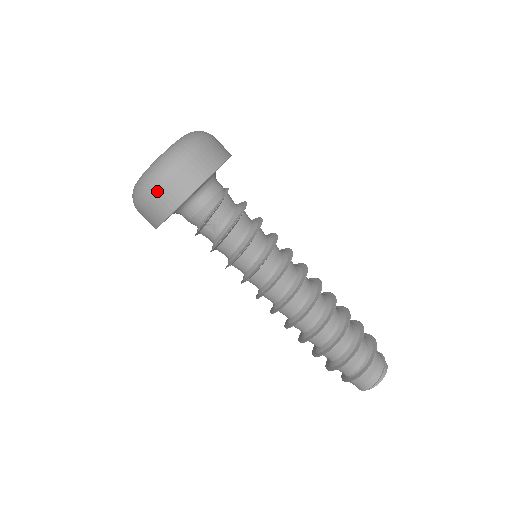
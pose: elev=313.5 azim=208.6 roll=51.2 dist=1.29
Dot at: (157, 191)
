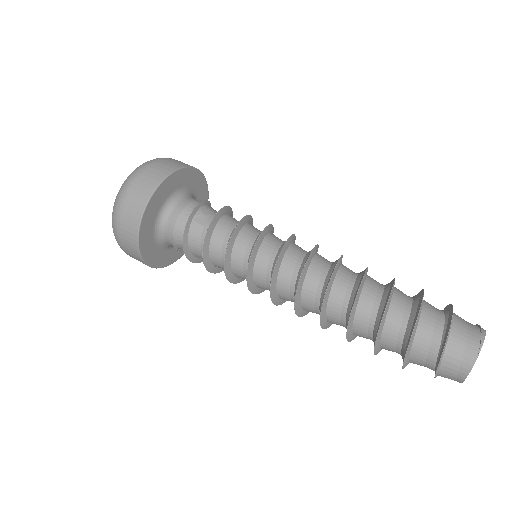
Dot at: (143, 172)
